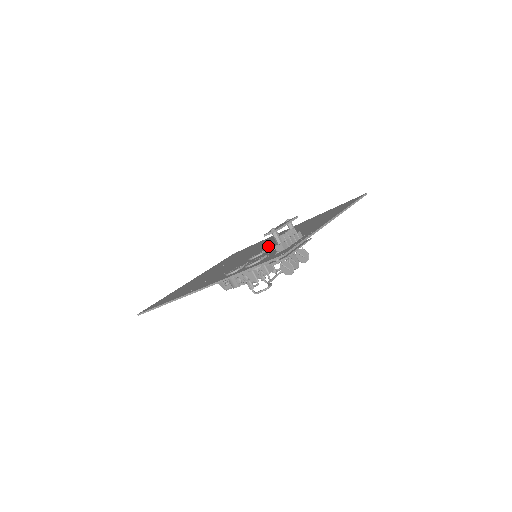
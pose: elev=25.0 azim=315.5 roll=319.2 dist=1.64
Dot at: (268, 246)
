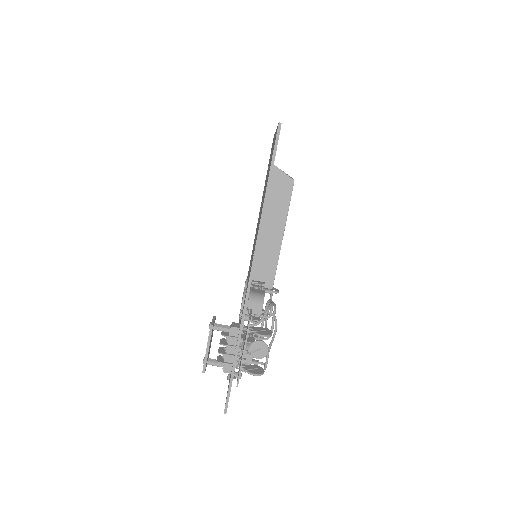
Dot at: occluded
